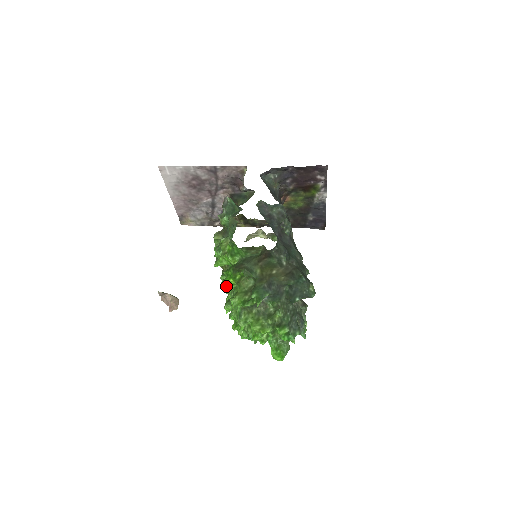
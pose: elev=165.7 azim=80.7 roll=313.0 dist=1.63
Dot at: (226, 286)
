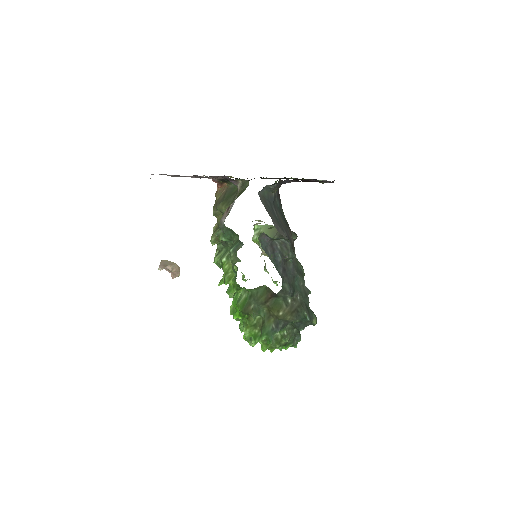
Dot at: occluded
